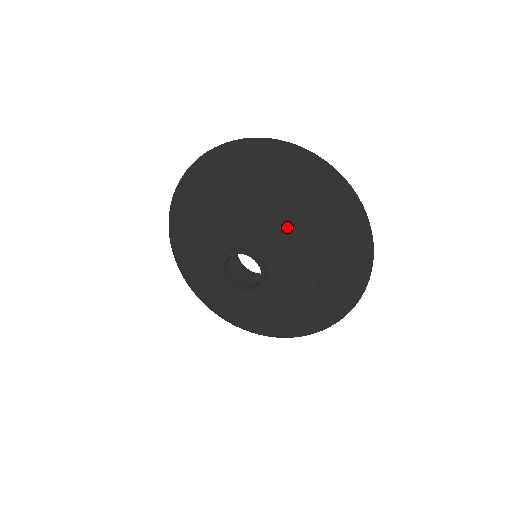
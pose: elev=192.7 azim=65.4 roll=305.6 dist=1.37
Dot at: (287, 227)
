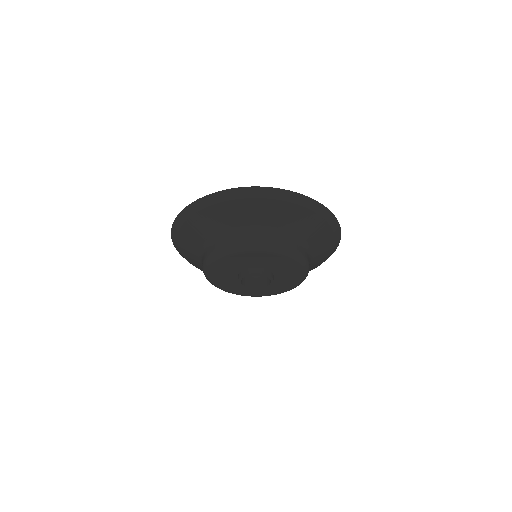
Dot at: (303, 268)
